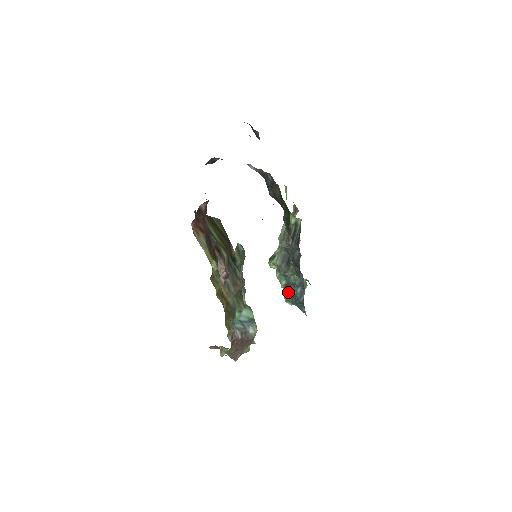
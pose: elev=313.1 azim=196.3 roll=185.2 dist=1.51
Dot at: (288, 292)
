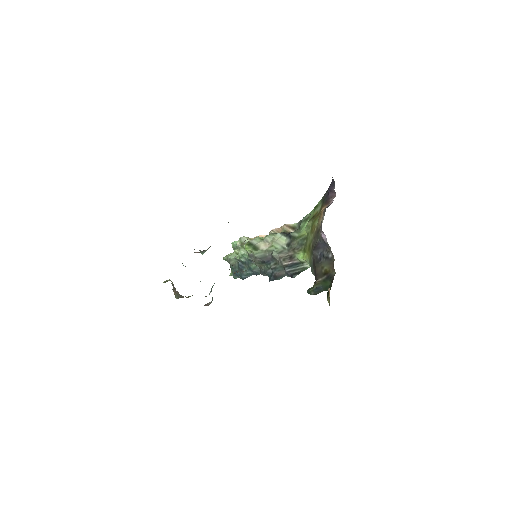
Dot at: (237, 262)
